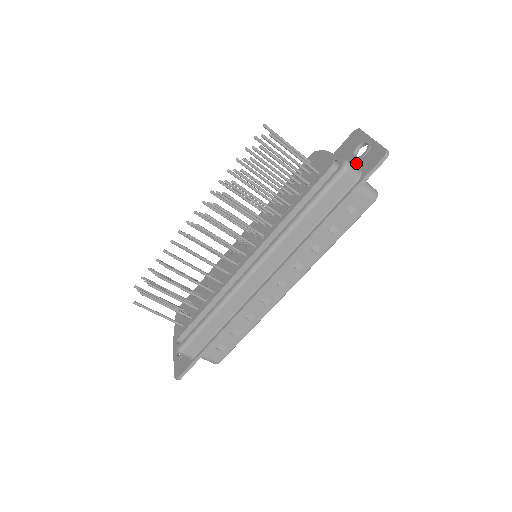
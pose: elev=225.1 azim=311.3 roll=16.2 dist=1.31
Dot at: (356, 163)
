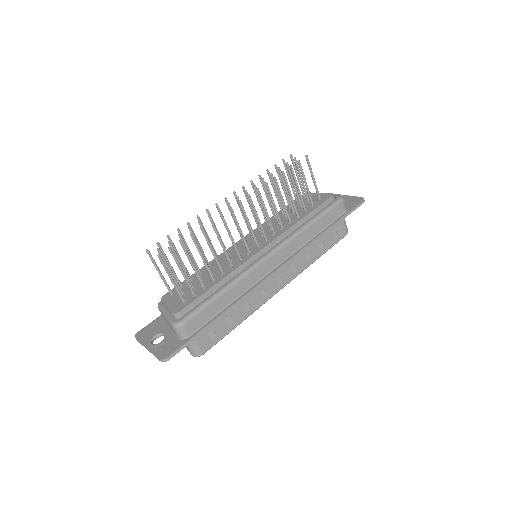
Dot at: occluded
